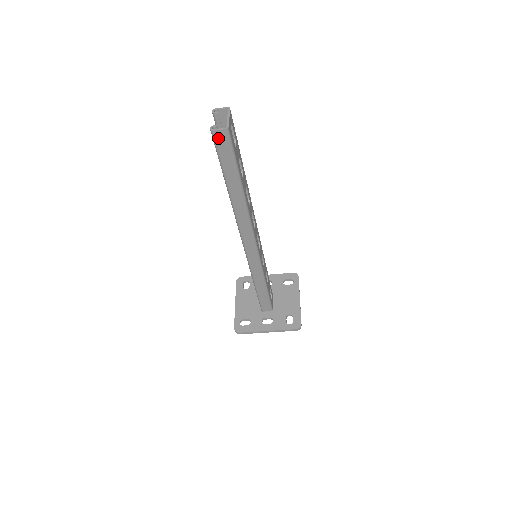
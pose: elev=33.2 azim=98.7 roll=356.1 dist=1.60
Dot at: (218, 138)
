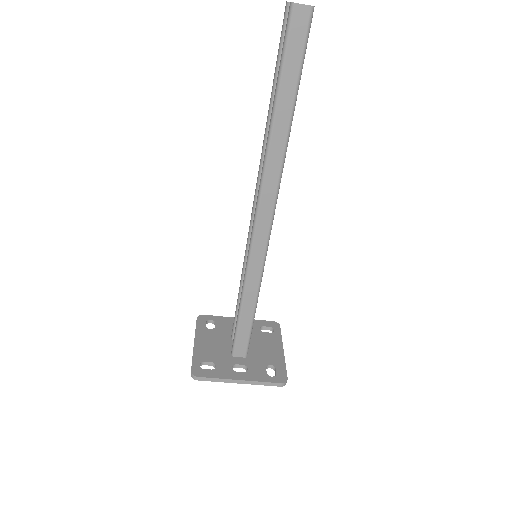
Dot at: (296, 18)
